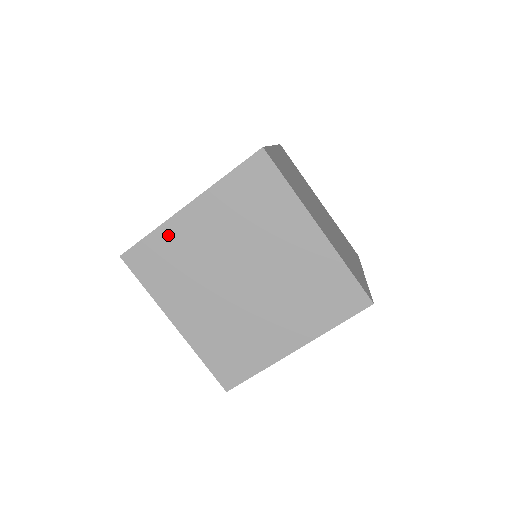
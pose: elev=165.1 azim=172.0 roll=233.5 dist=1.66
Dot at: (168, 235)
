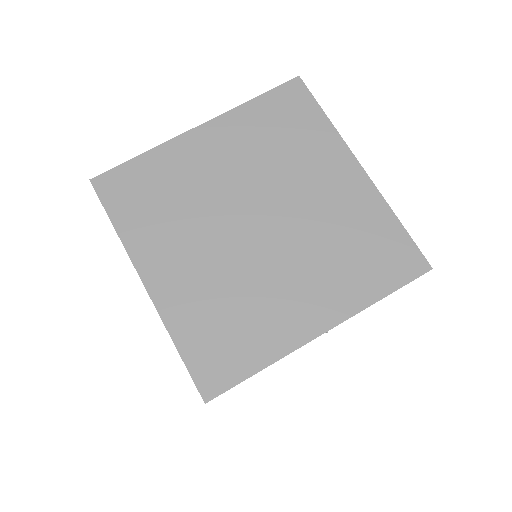
Dot at: occluded
